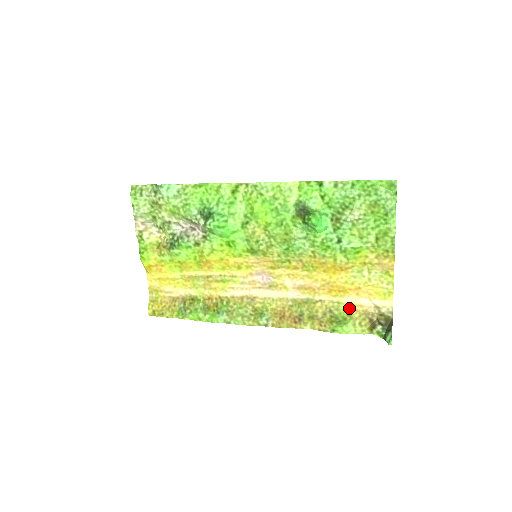
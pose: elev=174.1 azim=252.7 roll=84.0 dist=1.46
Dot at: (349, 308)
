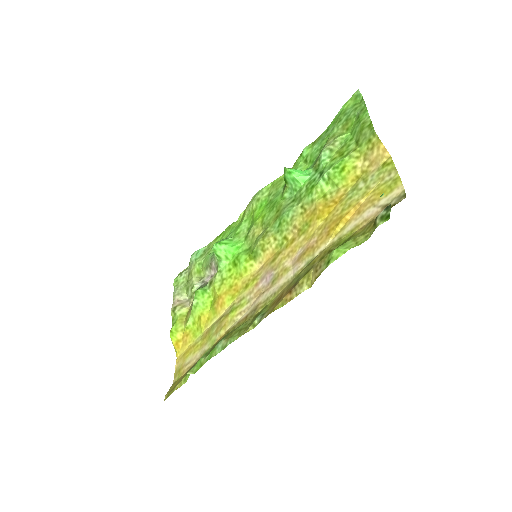
Dot at: (352, 234)
